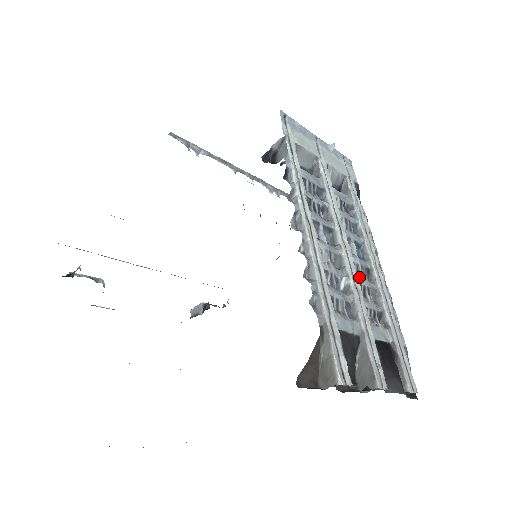
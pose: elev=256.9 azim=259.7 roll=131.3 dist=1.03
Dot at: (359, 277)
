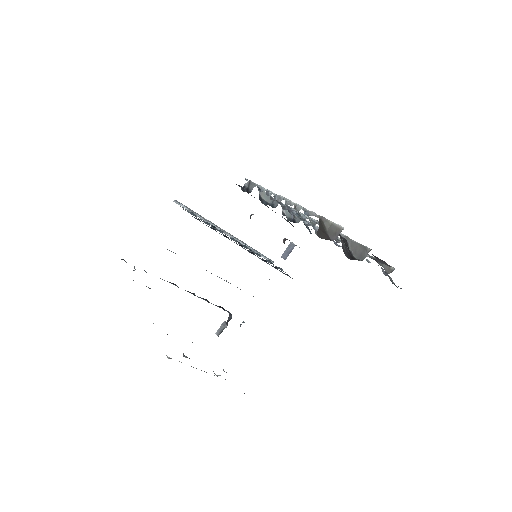
Dot at: occluded
